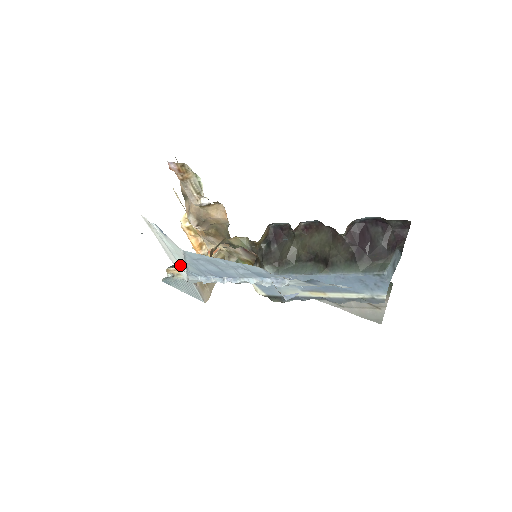
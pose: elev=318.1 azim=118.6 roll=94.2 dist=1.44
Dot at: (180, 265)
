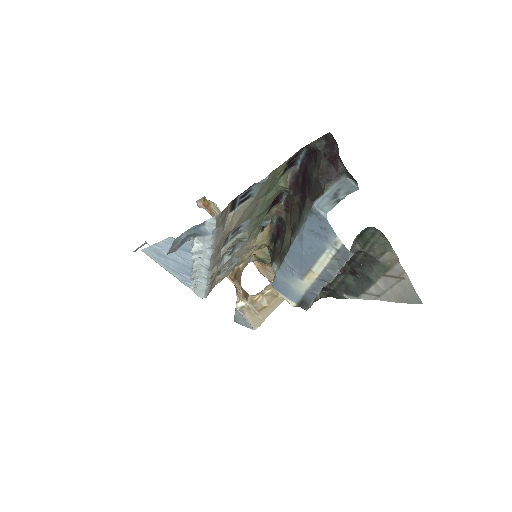
Dot at: occluded
